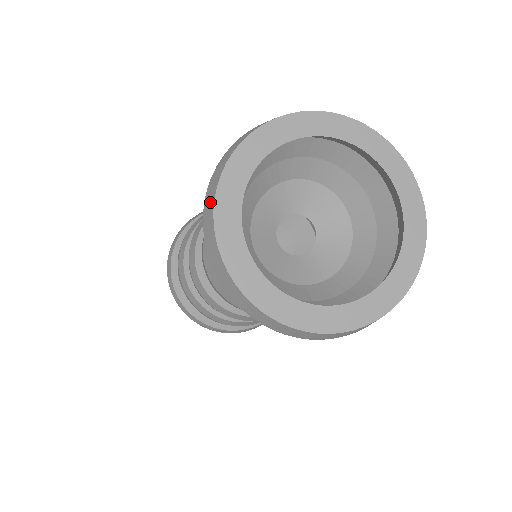
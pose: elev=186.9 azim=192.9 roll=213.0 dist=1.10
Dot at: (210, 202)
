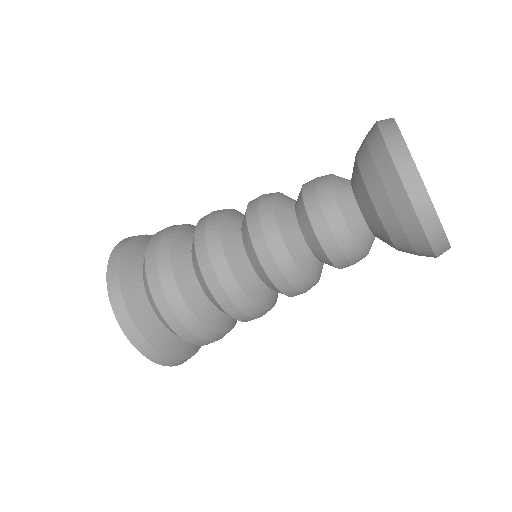
Dot at: (408, 164)
